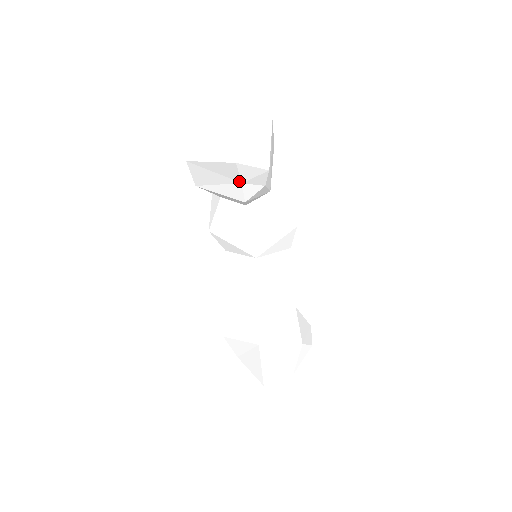
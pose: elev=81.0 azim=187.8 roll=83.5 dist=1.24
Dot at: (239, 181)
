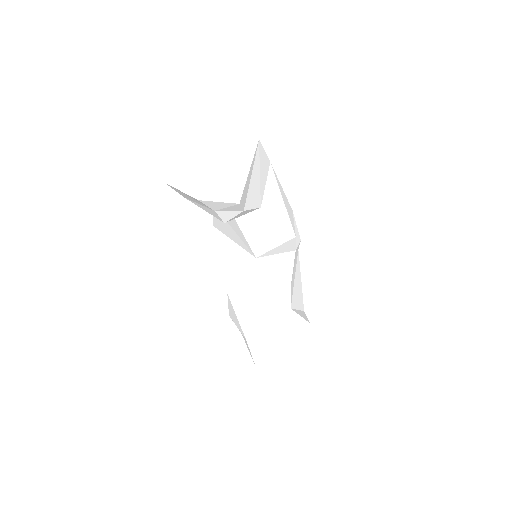
Dot at: (211, 209)
